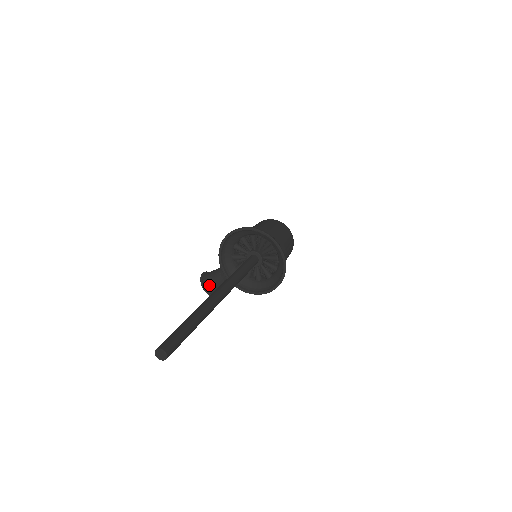
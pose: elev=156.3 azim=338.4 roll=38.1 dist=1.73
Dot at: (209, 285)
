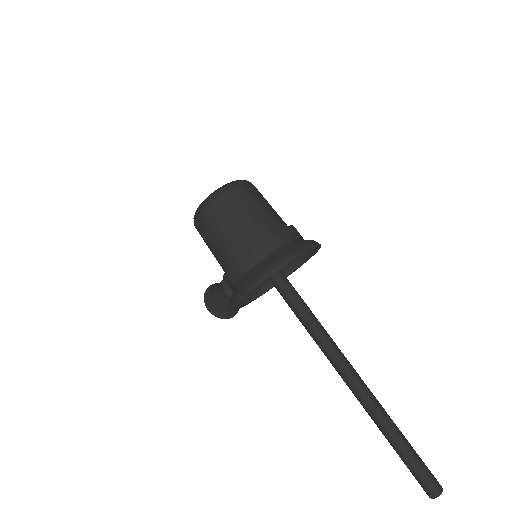
Dot at: (233, 311)
